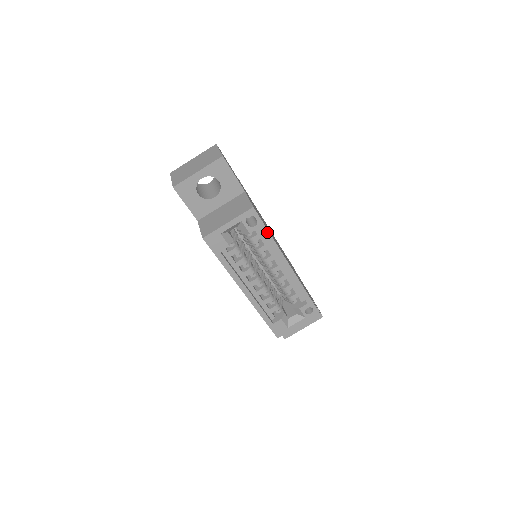
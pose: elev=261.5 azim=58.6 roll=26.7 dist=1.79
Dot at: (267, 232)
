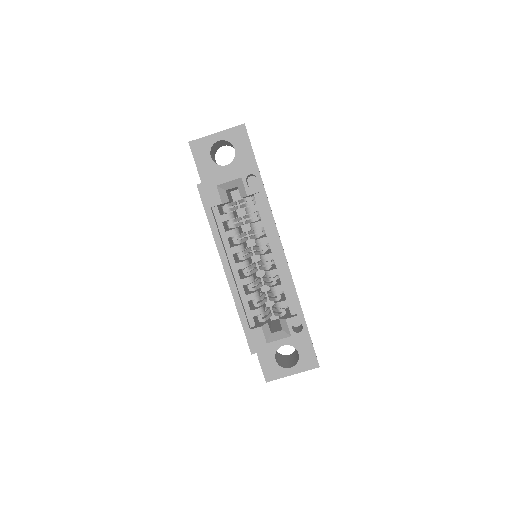
Dot at: (266, 200)
